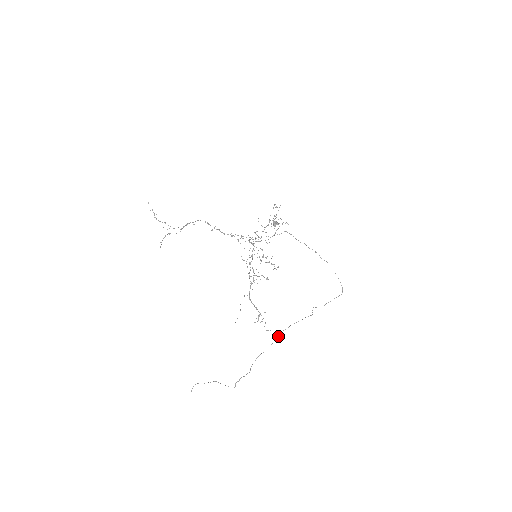
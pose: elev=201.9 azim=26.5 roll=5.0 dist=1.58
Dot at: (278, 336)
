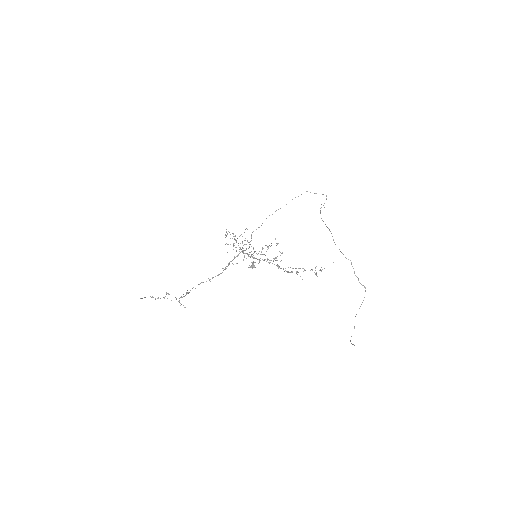
Dot at: occluded
